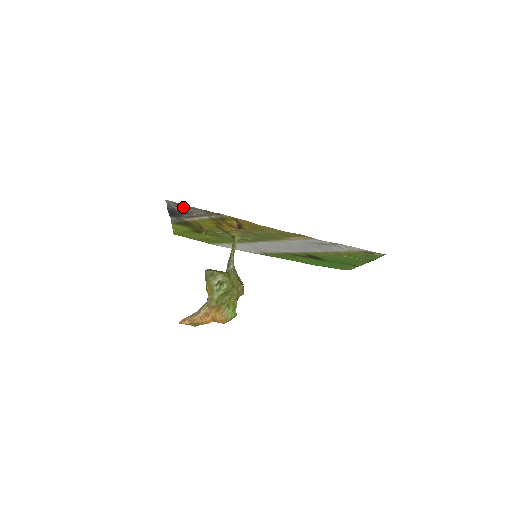
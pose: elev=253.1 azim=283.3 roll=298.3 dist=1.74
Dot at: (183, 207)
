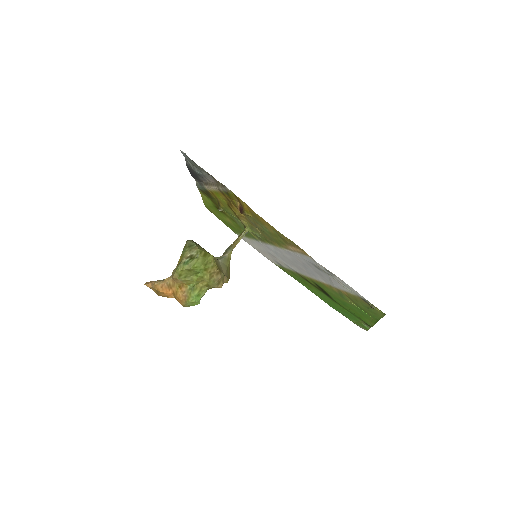
Dot at: (196, 166)
